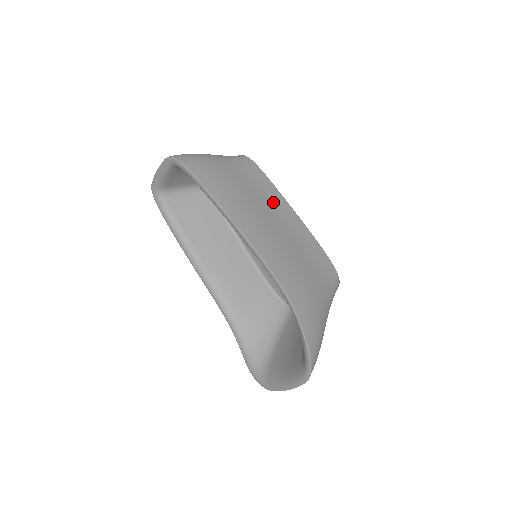
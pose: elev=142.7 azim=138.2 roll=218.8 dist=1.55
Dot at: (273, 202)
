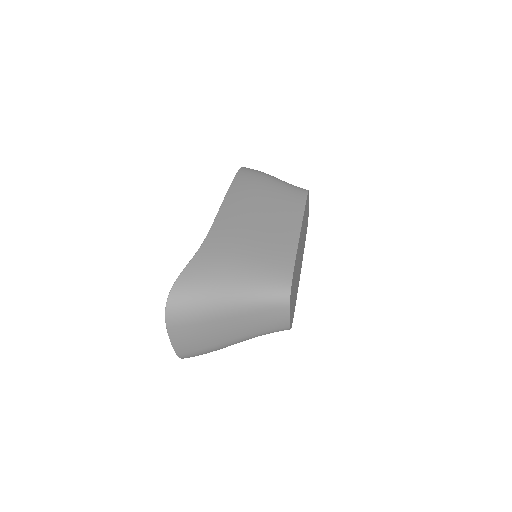
Dot at: (286, 213)
